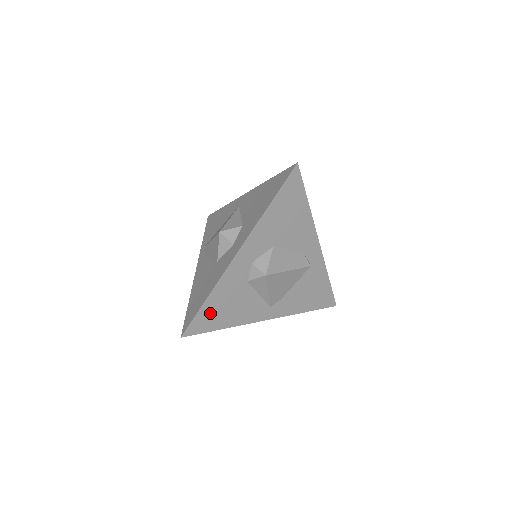
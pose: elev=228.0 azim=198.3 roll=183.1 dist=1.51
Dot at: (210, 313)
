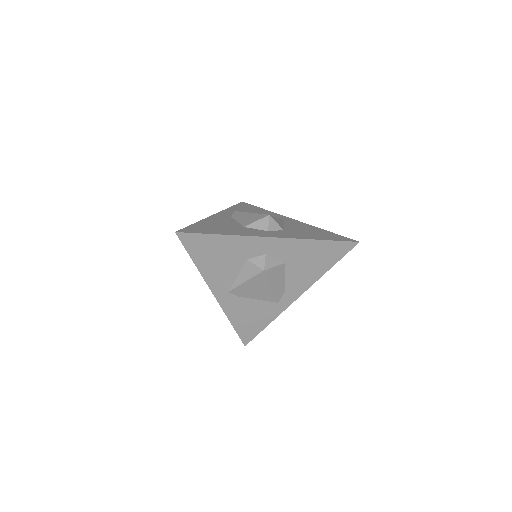
Dot at: (207, 245)
